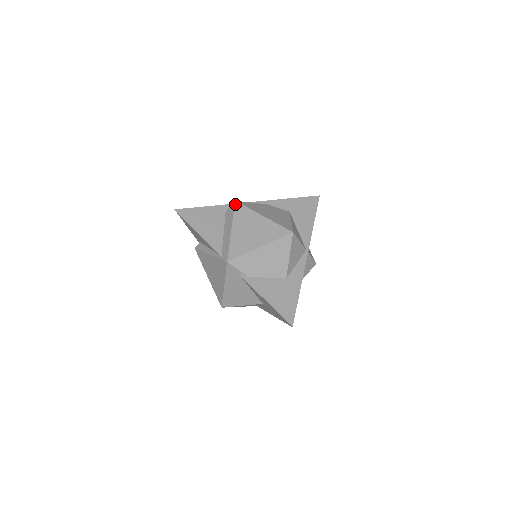
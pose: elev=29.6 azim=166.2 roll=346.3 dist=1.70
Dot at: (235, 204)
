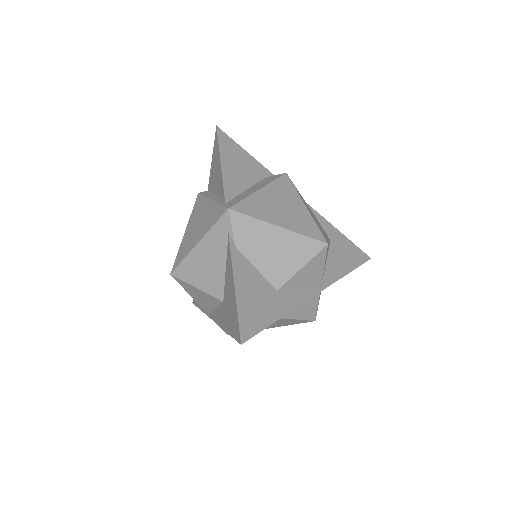
Dot at: (284, 175)
